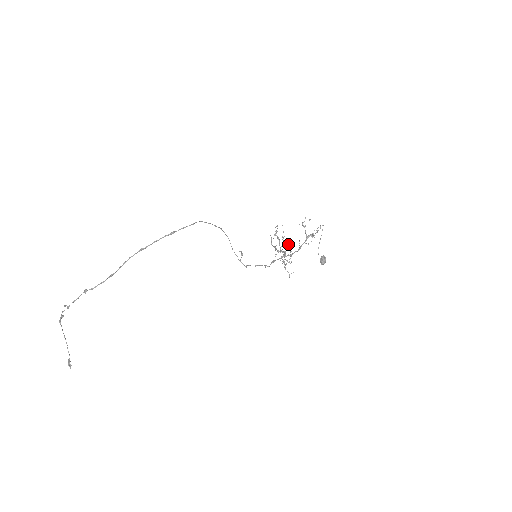
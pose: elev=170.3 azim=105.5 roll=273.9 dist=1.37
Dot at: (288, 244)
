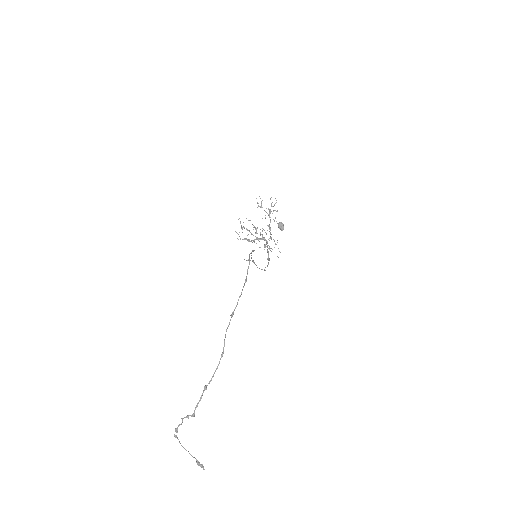
Dot at: (262, 230)
